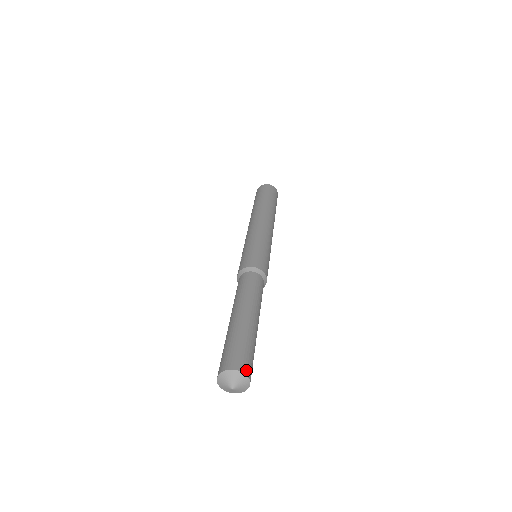
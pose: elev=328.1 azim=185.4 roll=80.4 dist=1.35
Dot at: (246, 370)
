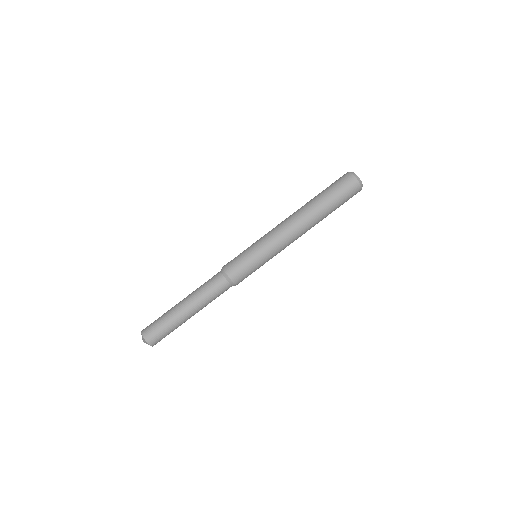
Dot at: (152, 343)
